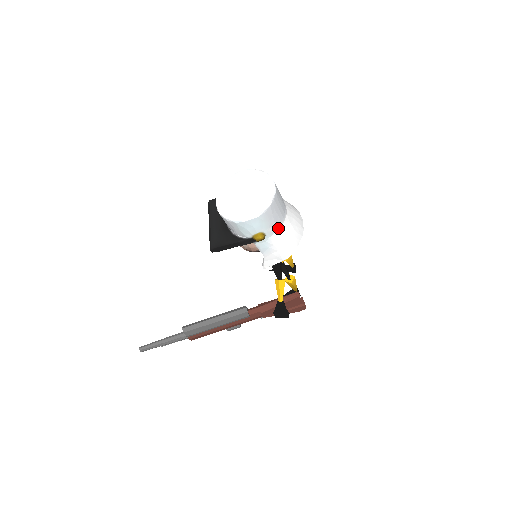
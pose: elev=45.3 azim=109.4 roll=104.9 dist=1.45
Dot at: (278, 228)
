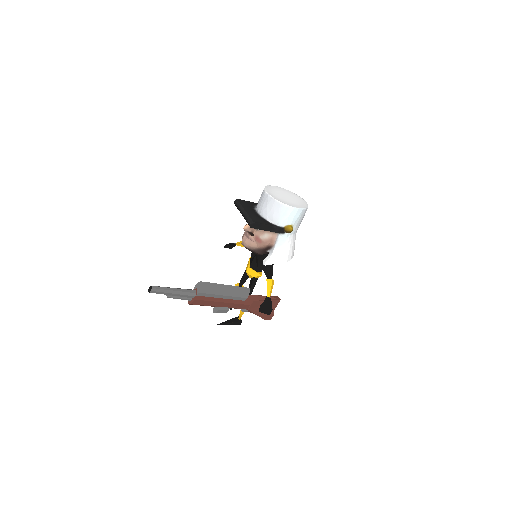
Dot at: (296, 232)
